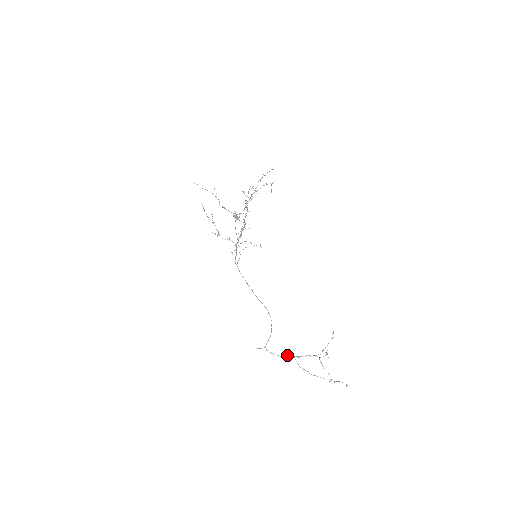
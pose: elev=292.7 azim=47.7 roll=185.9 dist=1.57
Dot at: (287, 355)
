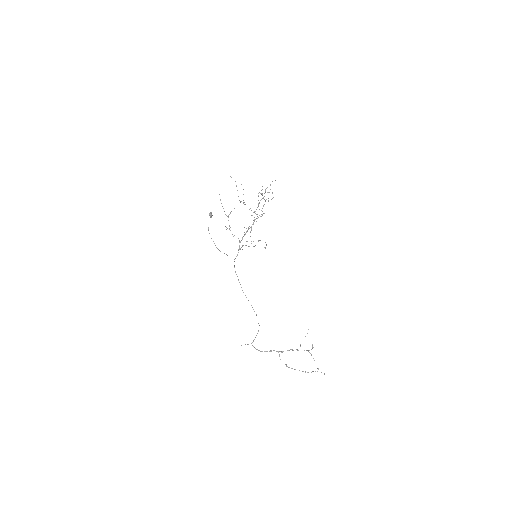
Dot at: (271, 350)
